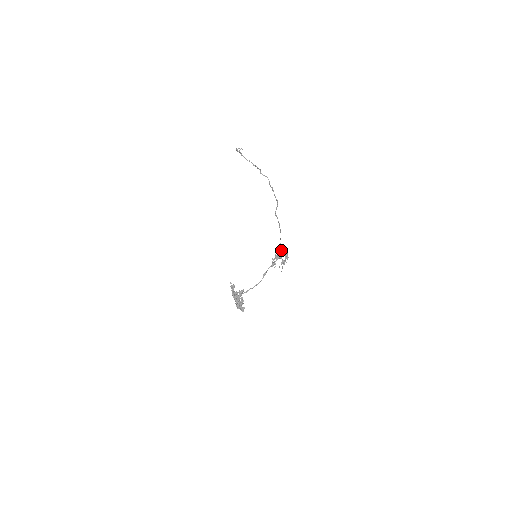
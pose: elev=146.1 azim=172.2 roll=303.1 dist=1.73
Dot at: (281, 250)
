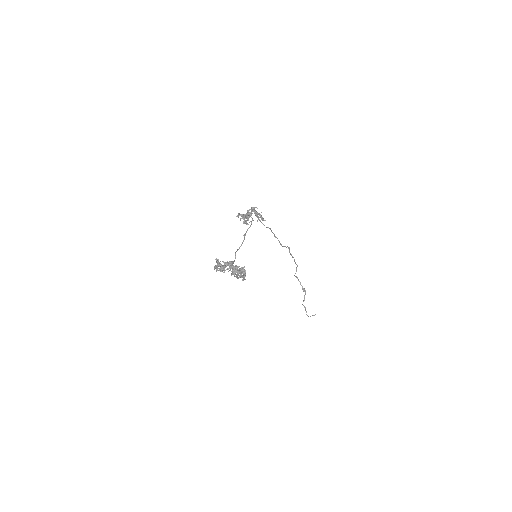
Dot at: occluded
